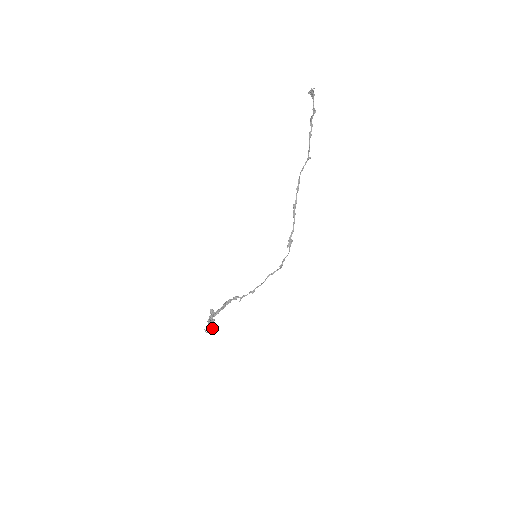
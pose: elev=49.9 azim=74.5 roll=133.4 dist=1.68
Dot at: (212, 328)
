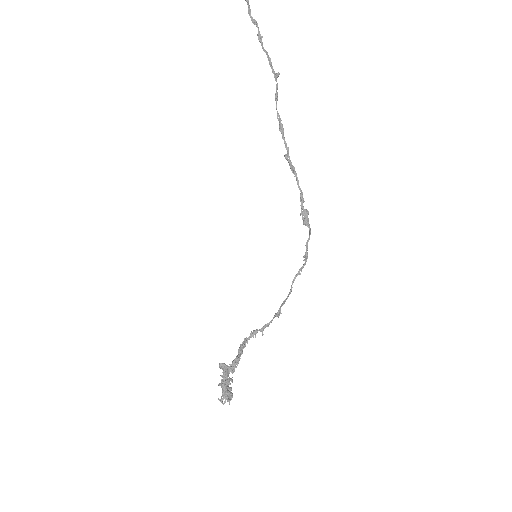
Dot at: (227, 394)
